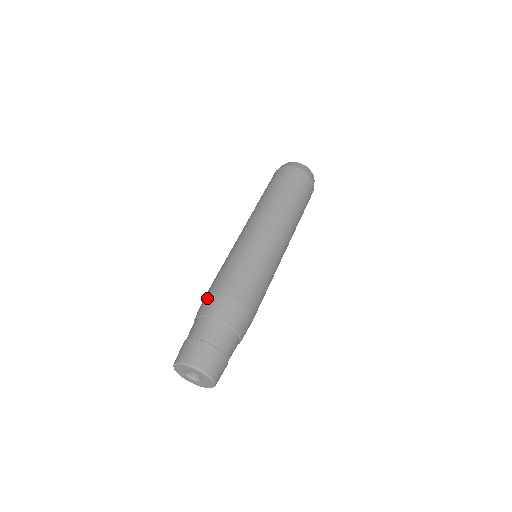
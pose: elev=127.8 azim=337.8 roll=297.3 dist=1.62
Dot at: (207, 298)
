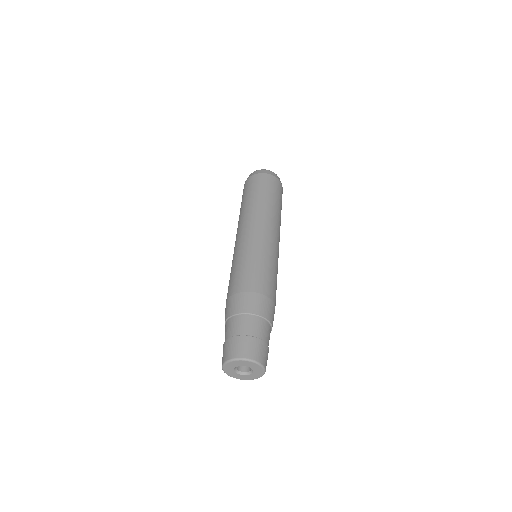
Dot at: (226, 305)
